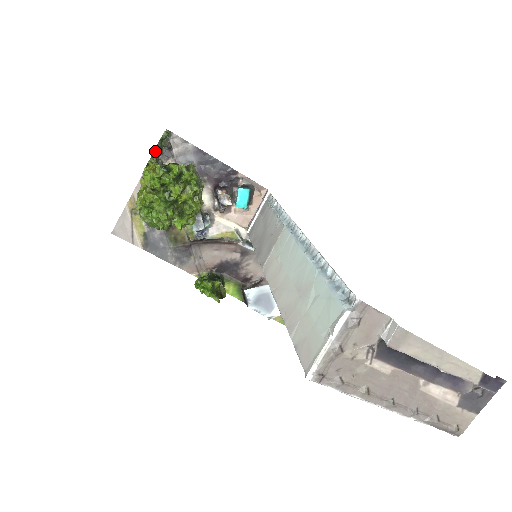
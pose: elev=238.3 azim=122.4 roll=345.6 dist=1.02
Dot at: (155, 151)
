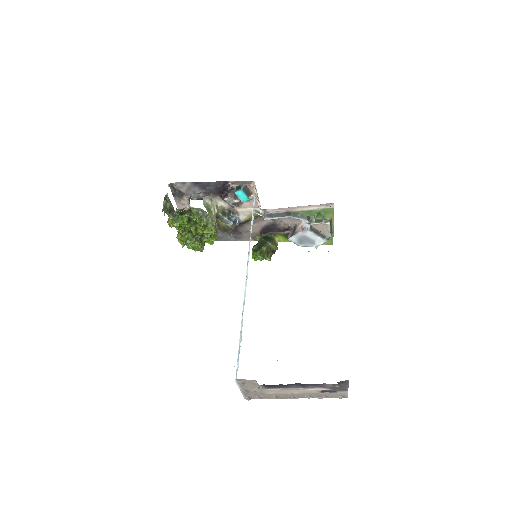
Dot at: (167, 213)
